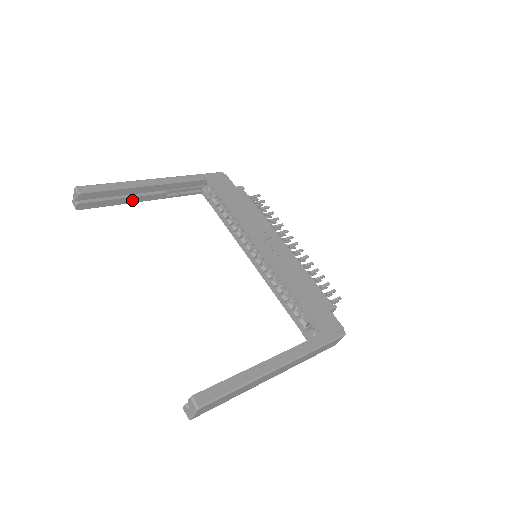
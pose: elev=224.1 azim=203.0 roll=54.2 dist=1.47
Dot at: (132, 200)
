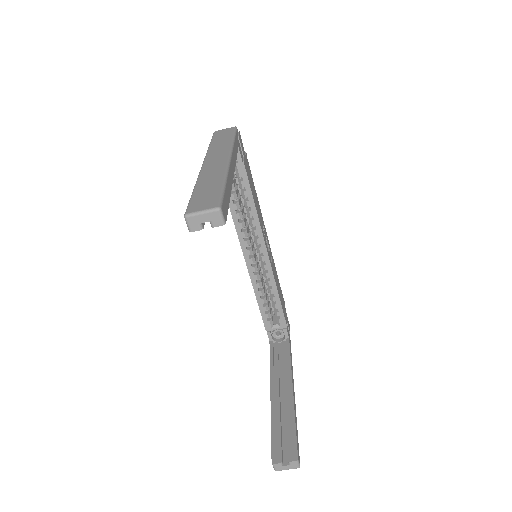
Dot at: occluded
